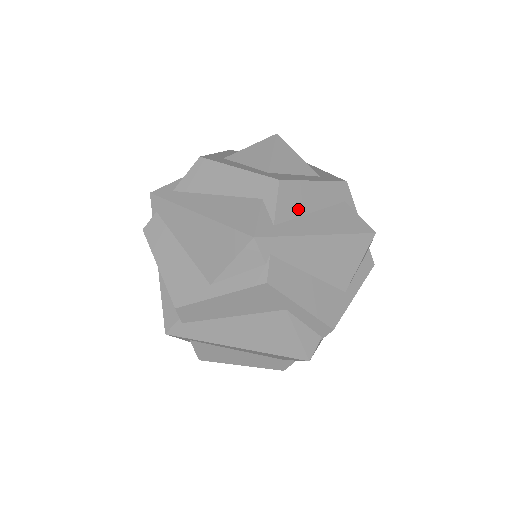
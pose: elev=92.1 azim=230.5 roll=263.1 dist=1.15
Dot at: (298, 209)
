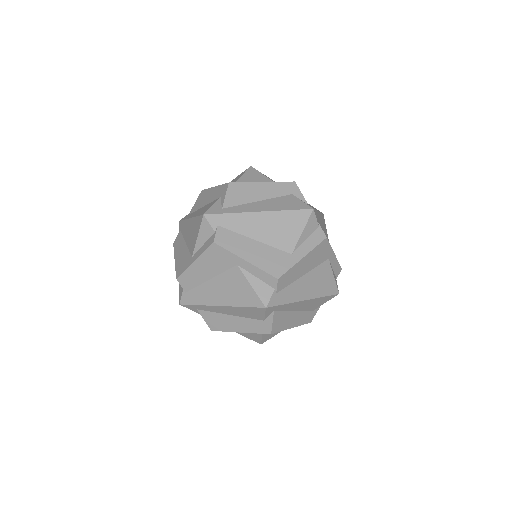
Dot at: (245, 199)
